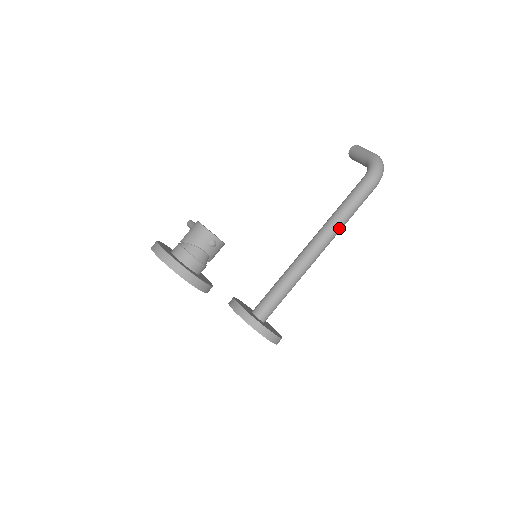
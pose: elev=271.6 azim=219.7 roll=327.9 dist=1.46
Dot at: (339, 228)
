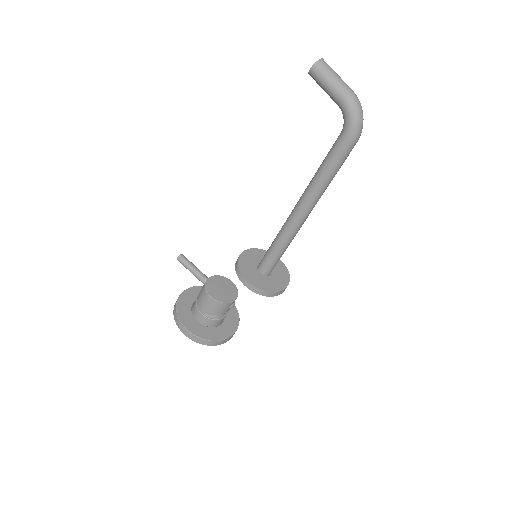
Dot at: occluded
